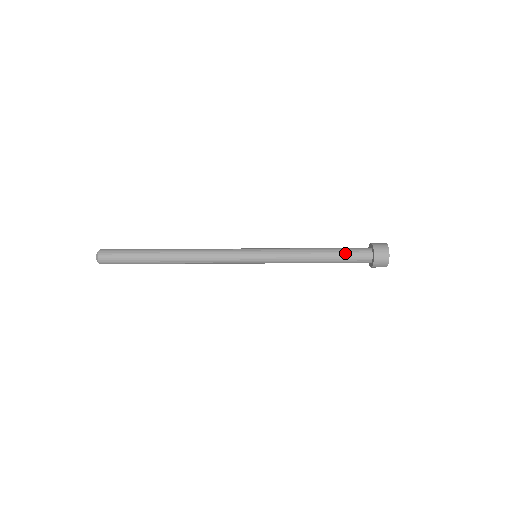
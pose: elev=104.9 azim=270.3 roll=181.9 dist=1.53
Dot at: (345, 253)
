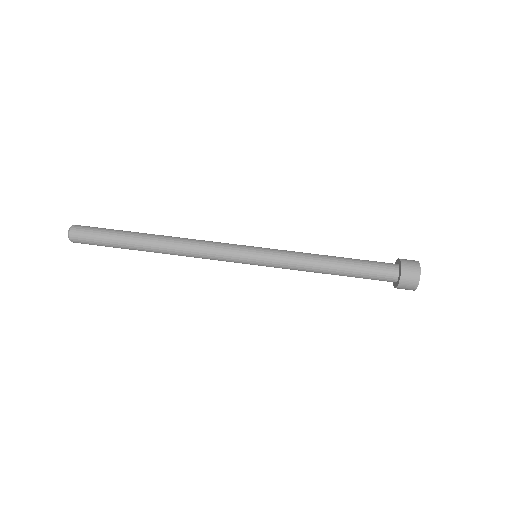
Dot at: (365, 261)
